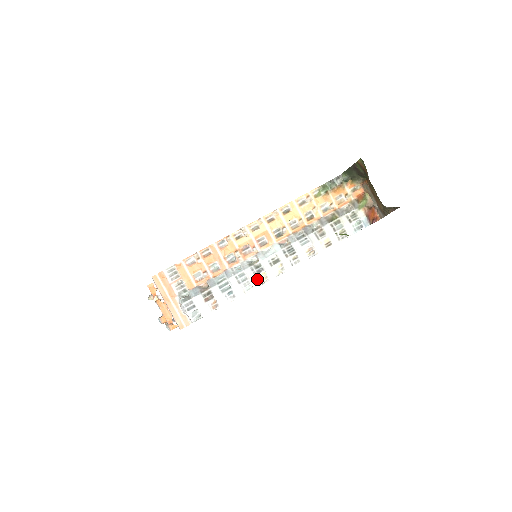
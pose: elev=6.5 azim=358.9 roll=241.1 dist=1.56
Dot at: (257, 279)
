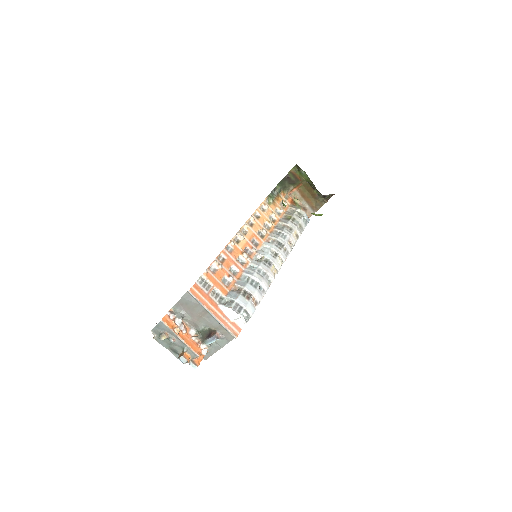
Dot at: (272, 271)
